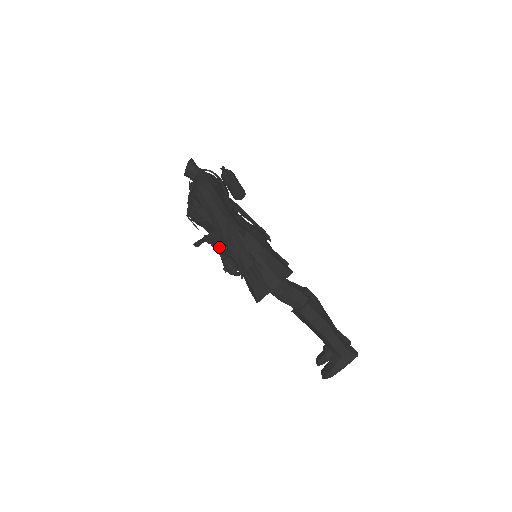
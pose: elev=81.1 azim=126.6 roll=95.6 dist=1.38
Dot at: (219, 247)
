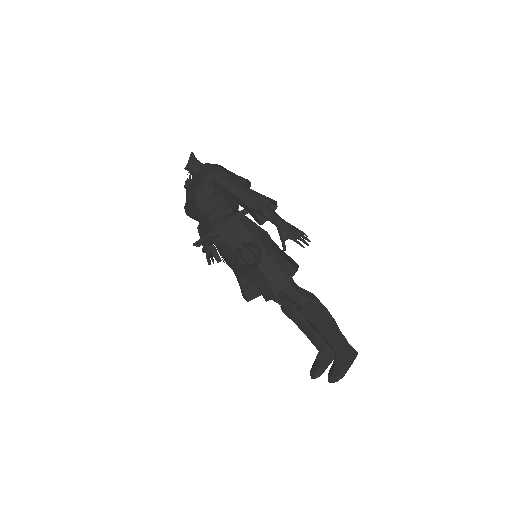
Dot at: (227, 242)
